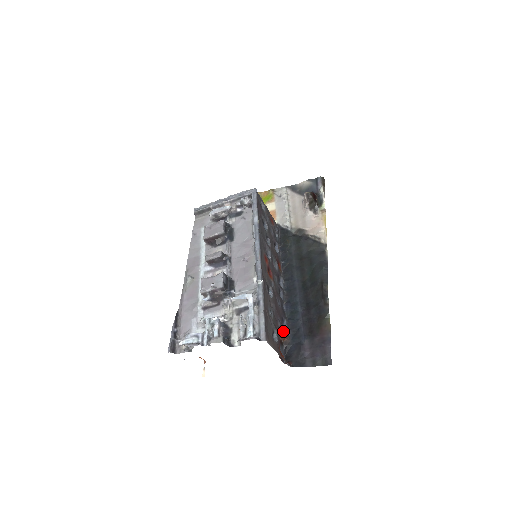
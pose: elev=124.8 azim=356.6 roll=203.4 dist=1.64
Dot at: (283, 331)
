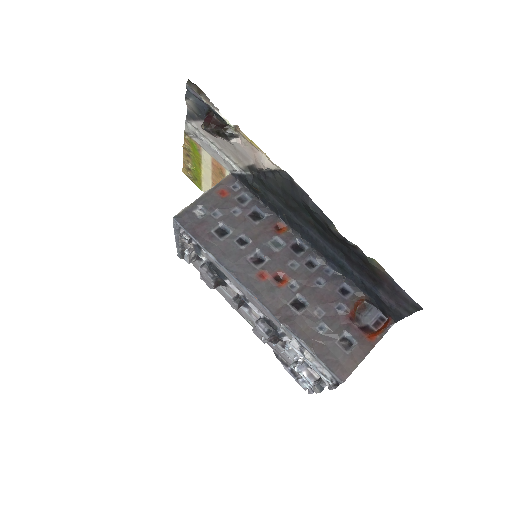
Dot at: (352, 303)
